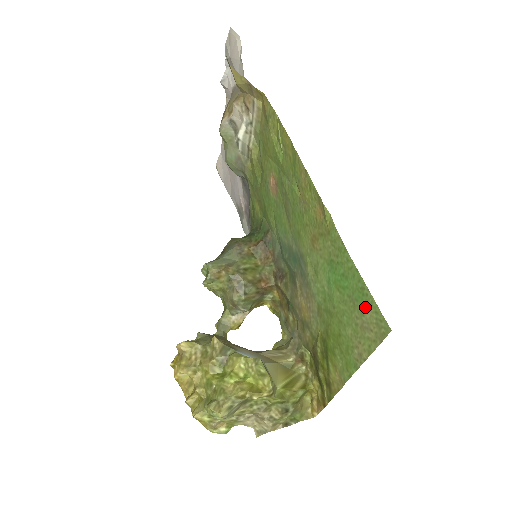
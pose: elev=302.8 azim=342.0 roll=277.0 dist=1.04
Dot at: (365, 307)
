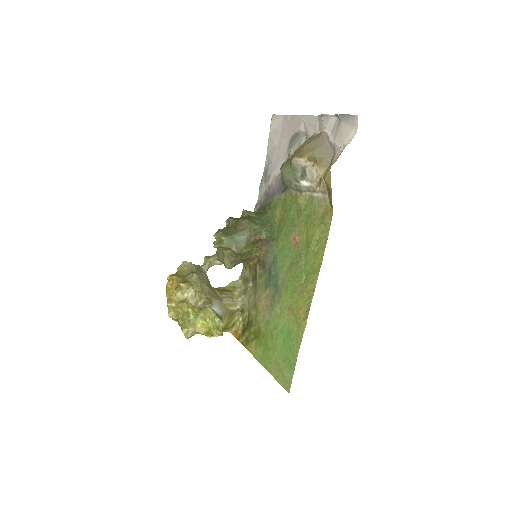
Dot at: (287, 371)
